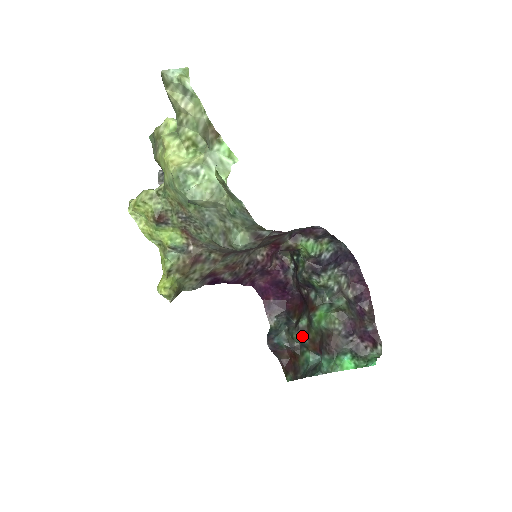
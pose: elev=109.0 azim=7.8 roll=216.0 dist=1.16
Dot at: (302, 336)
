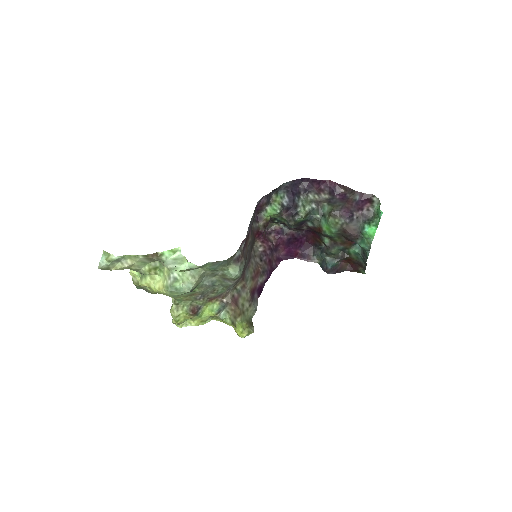
Dot at: (336, 248)
